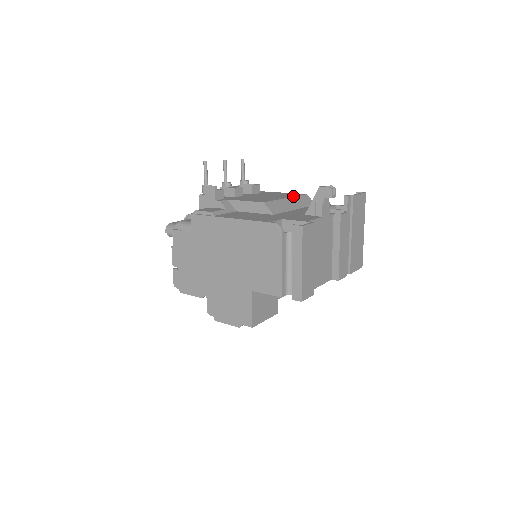
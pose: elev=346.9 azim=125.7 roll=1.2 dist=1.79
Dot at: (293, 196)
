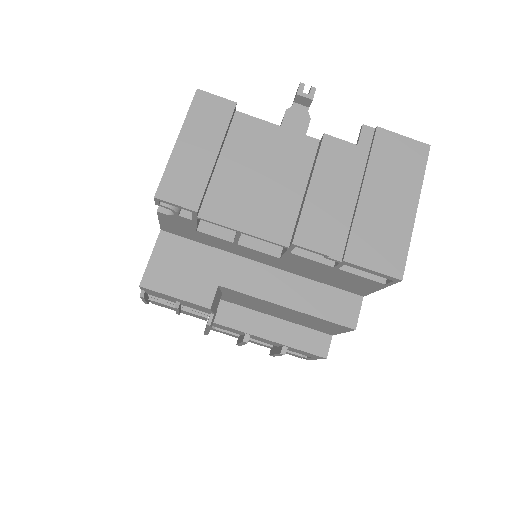
Dot at: occluded
